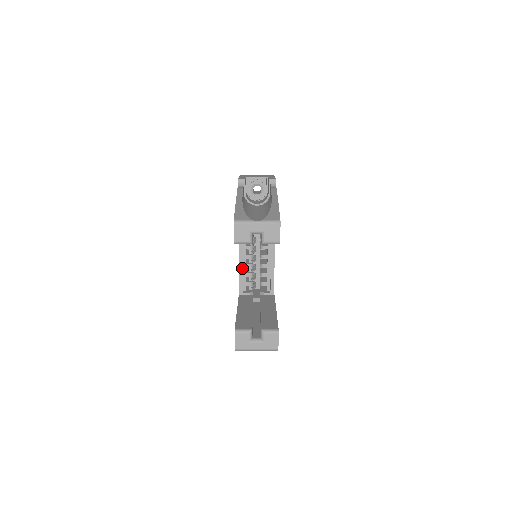
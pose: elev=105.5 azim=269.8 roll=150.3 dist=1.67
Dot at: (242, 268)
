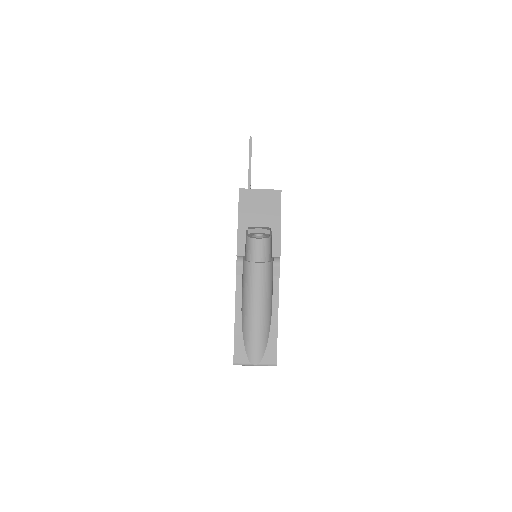
Dot at: occluded
